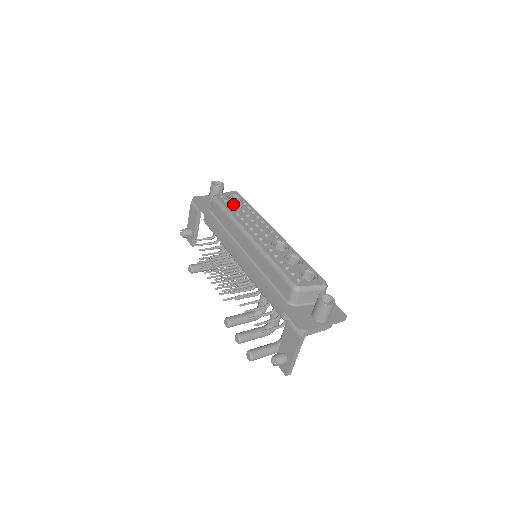
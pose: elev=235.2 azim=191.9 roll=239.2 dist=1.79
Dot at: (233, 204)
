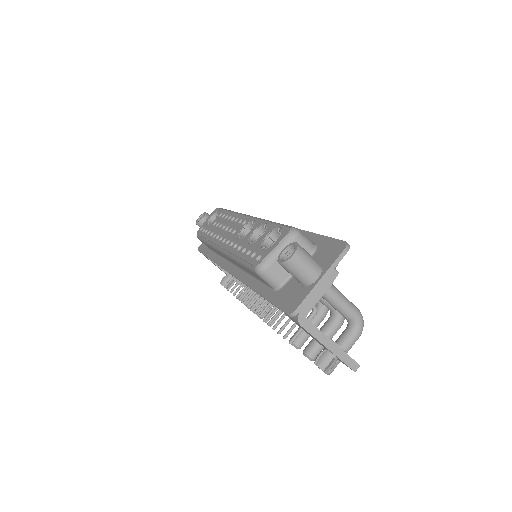
Dot at: (209, 226)
